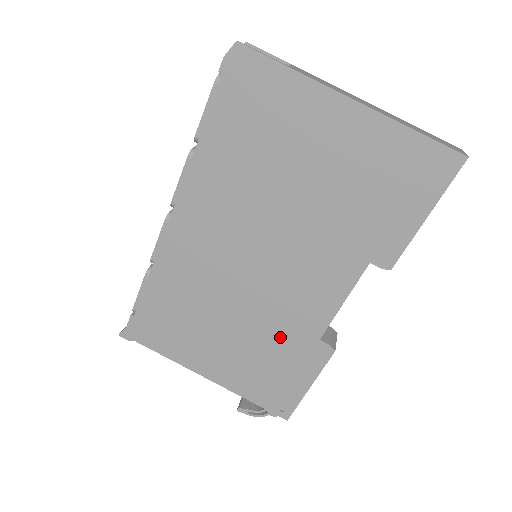
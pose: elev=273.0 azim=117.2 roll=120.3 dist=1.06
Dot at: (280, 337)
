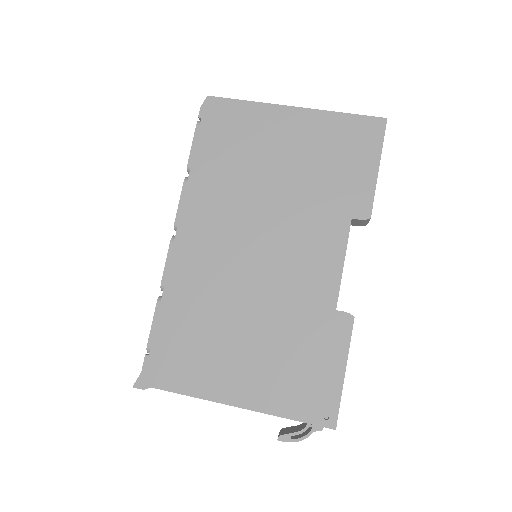
Dot at: (299, 322)
